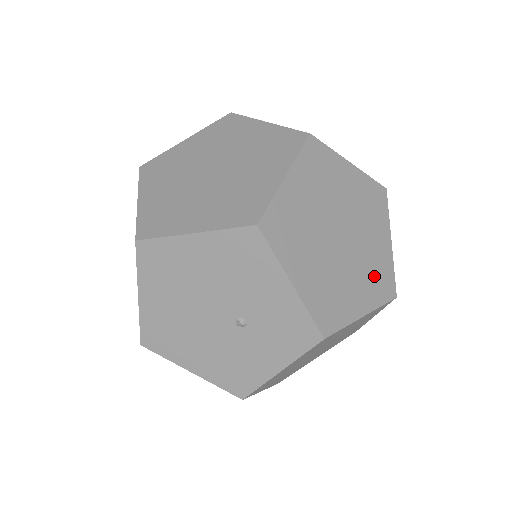
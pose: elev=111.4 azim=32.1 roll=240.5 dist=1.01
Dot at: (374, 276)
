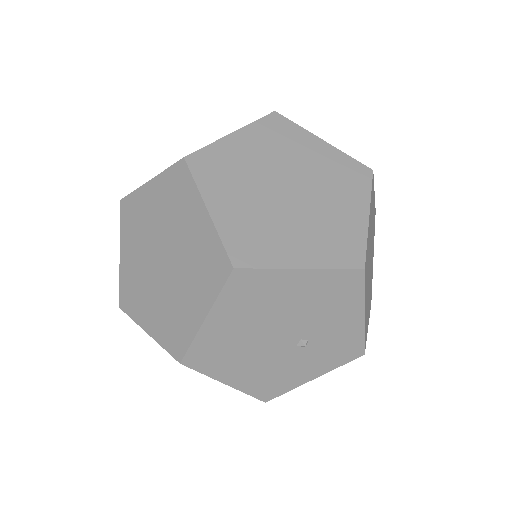
Dot at: occluded
